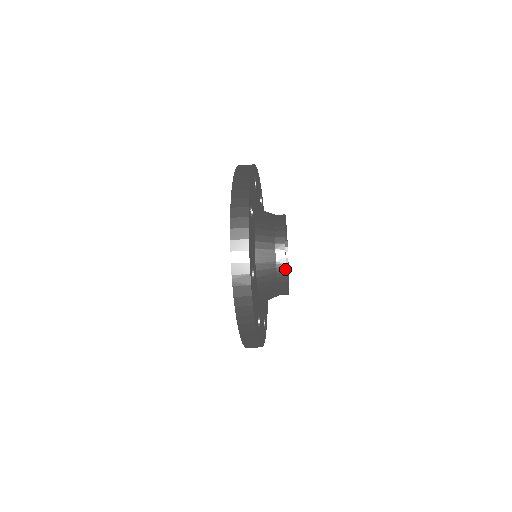
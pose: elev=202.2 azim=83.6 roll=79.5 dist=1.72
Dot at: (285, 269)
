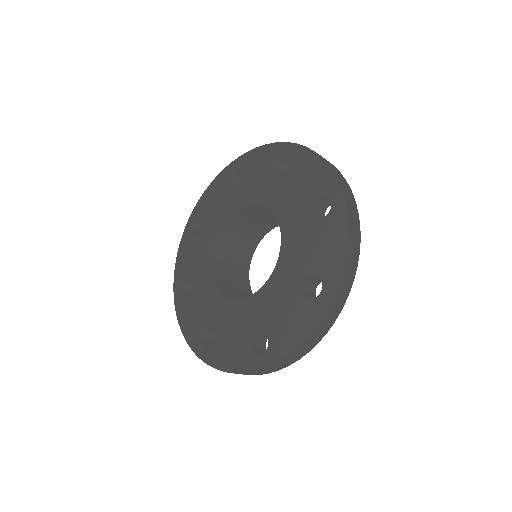
Dot at: occluded
